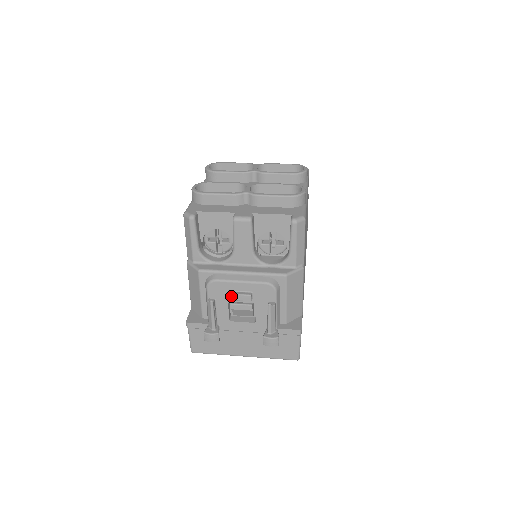
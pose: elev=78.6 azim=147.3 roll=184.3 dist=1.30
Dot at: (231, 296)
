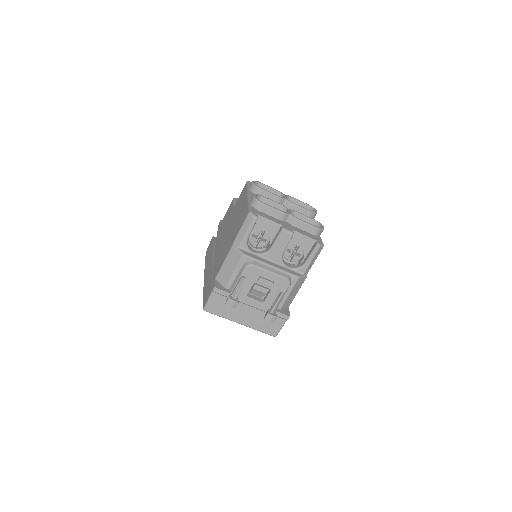
Dot at: (260, 279)
